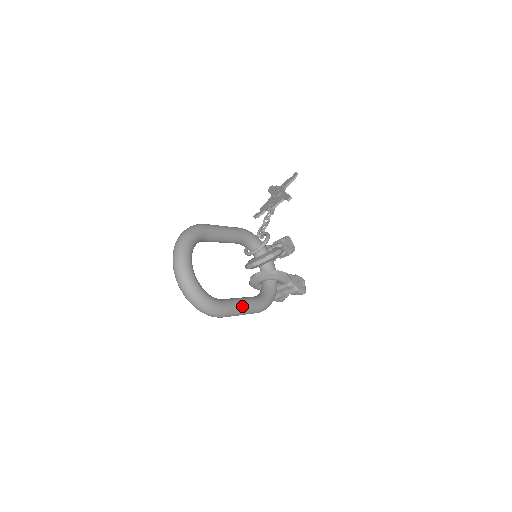
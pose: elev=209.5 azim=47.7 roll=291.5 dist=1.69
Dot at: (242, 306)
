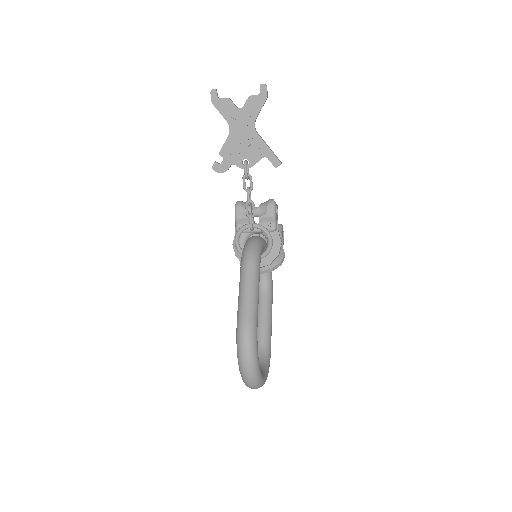
Dot at: (271, 328)
